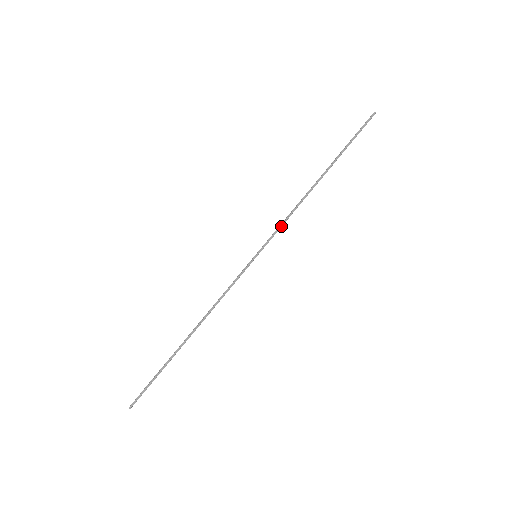
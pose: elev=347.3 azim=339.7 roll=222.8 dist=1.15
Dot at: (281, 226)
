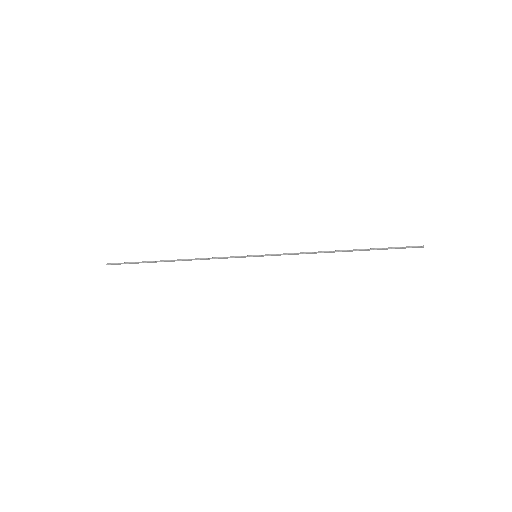
Dot at: occluded
